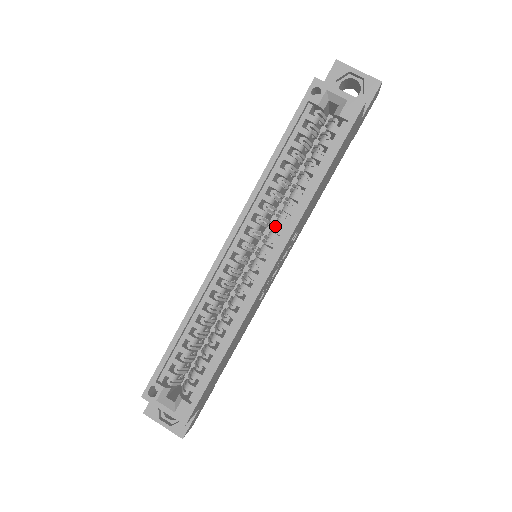
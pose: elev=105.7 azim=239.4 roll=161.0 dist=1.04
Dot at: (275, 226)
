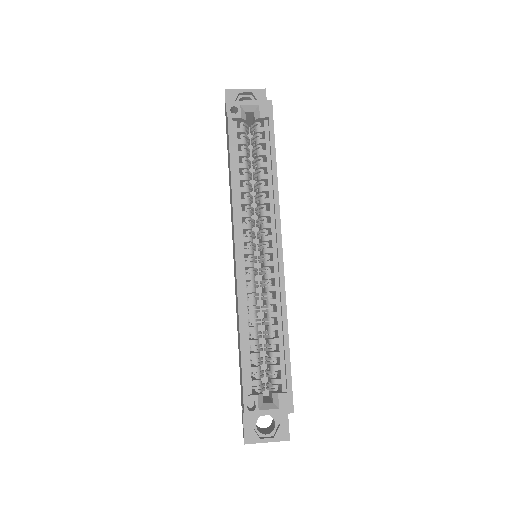
Dot at: (263, 218)
